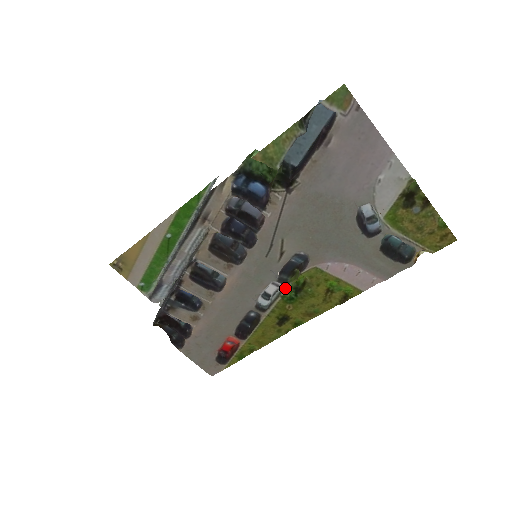
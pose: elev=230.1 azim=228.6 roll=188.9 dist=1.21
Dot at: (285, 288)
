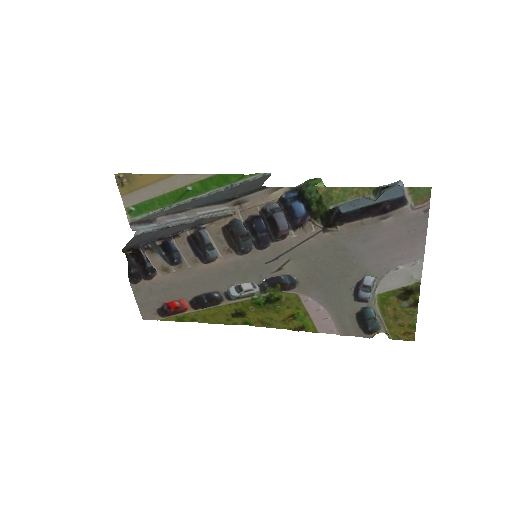
Dot at: (260, 294)
